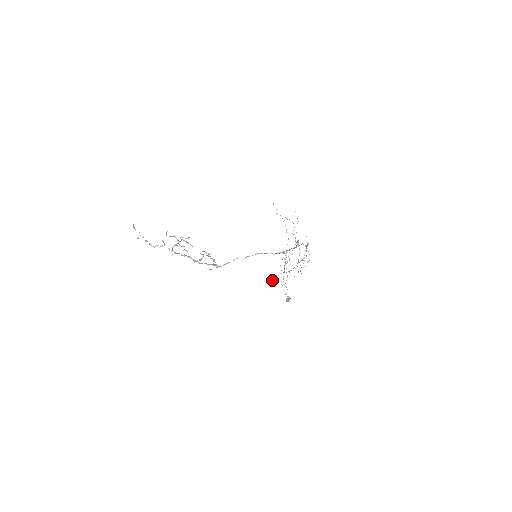
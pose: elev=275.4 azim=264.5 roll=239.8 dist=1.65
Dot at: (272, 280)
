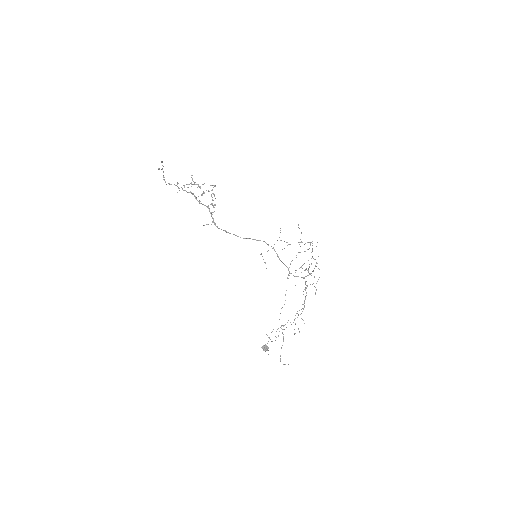
Dot at: (262, 256)
